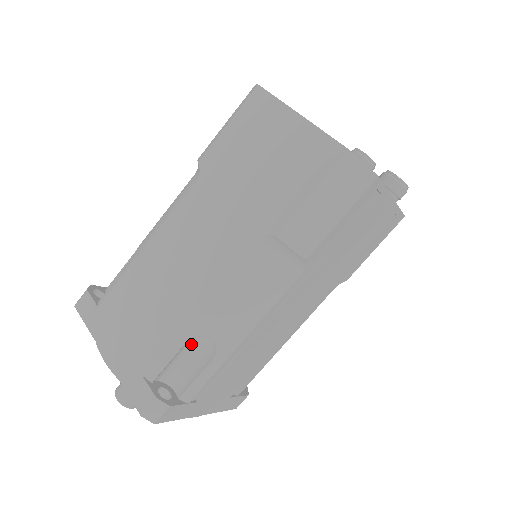
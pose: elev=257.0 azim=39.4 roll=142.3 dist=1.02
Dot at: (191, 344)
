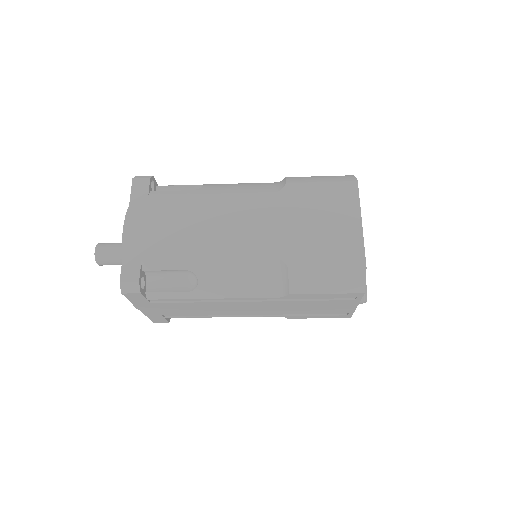
Dot at: (184, 272)
